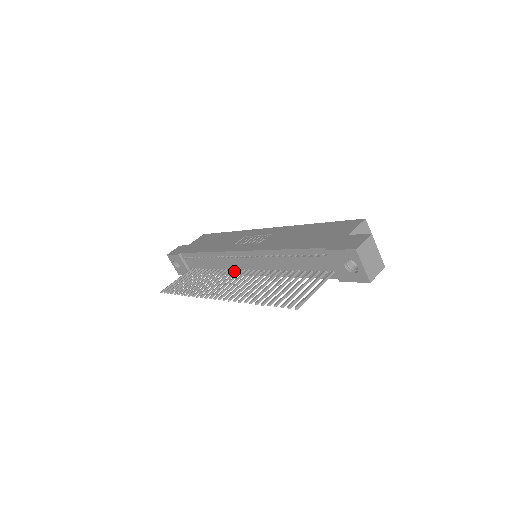
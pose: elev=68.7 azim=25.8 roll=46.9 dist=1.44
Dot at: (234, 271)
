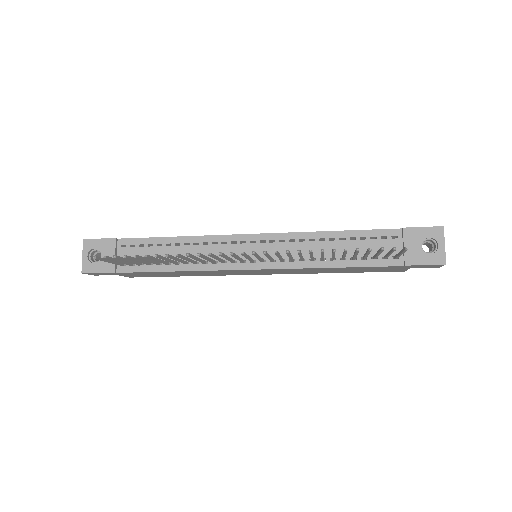
Dot at: (225, 262)
